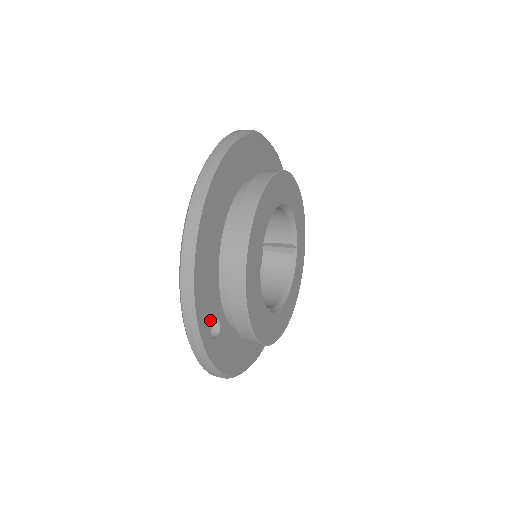
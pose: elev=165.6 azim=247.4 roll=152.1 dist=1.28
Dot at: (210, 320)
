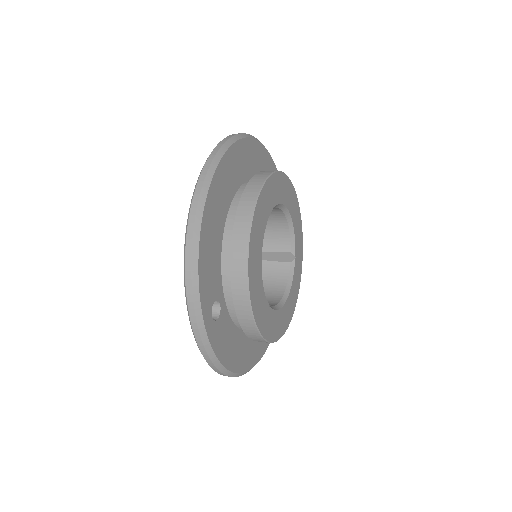
Dot at: (211, 298)
